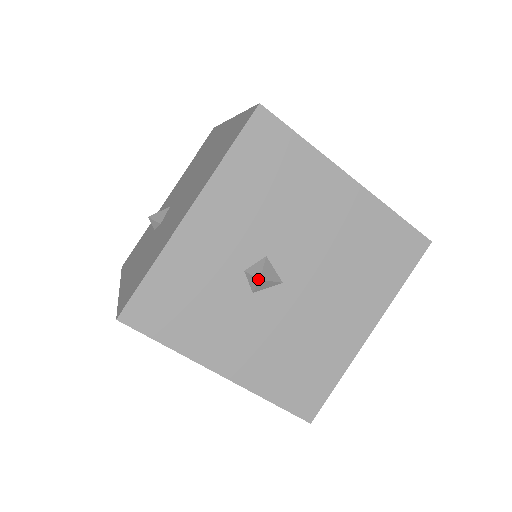
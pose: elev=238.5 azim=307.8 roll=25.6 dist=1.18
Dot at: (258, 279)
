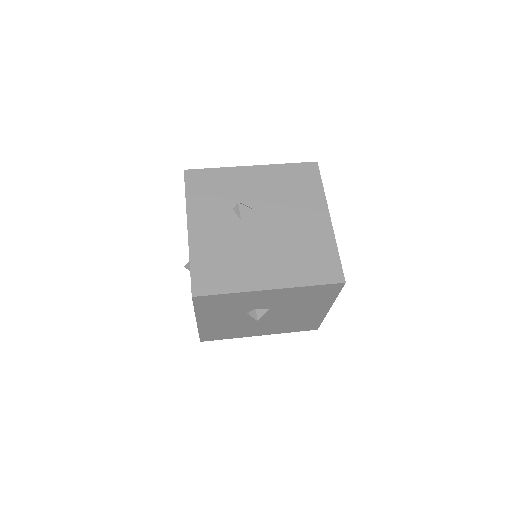
Dot at: (257, 320)
